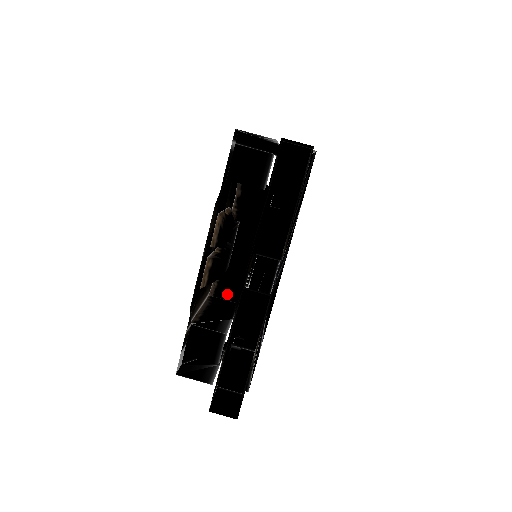
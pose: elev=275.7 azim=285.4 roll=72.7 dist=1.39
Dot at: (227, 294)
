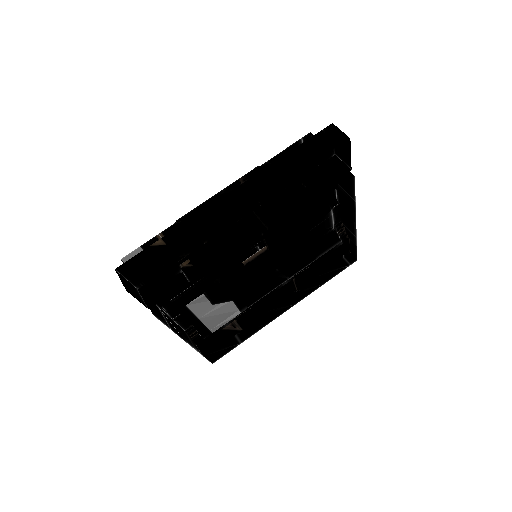
Dot at: occluded
